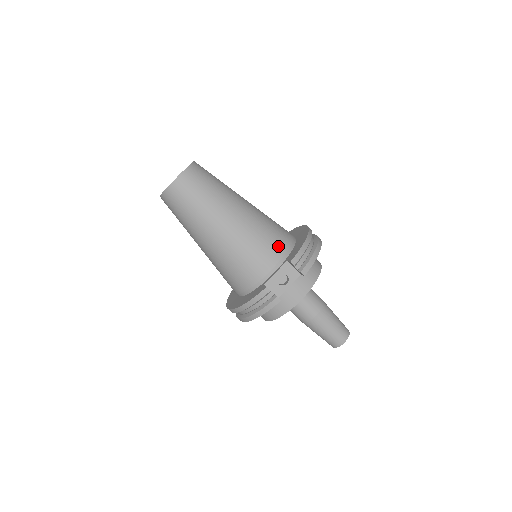
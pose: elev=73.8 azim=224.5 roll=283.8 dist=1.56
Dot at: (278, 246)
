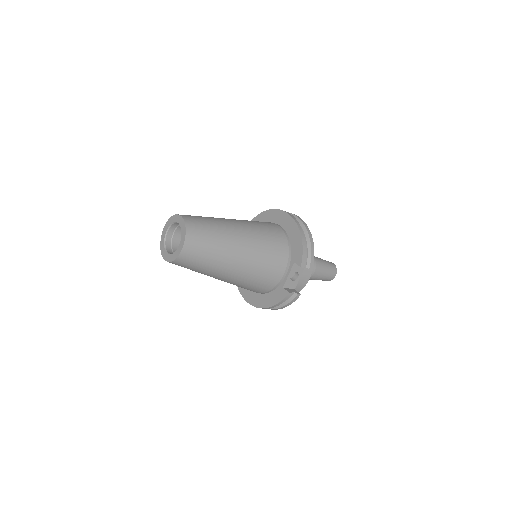
Dot at: (281, 253)
